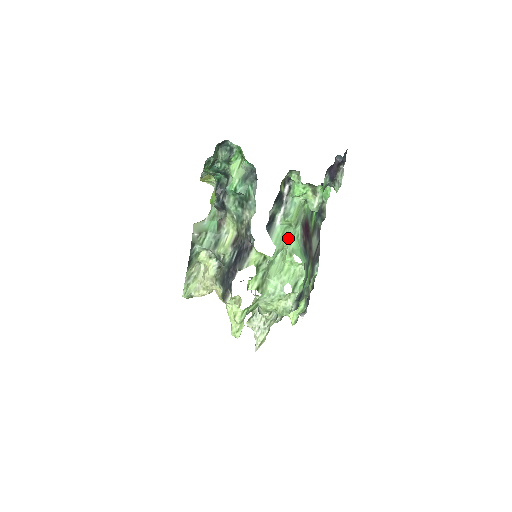
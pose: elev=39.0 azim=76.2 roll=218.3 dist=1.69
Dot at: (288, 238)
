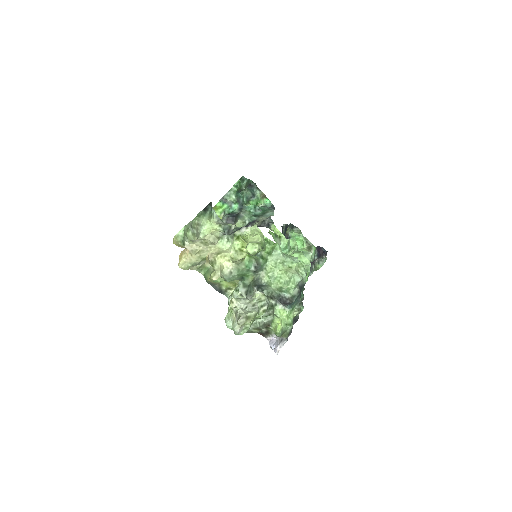
Dot at: occluded
